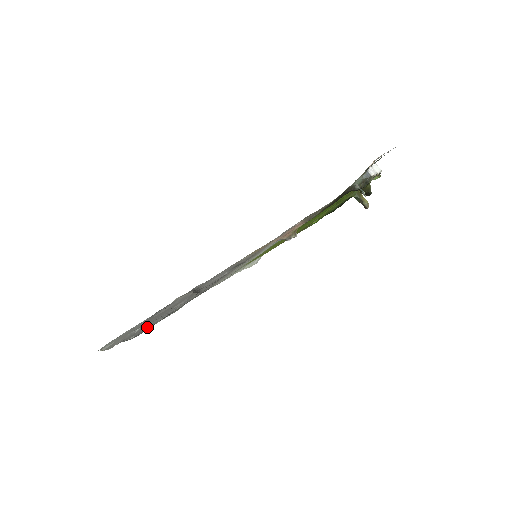
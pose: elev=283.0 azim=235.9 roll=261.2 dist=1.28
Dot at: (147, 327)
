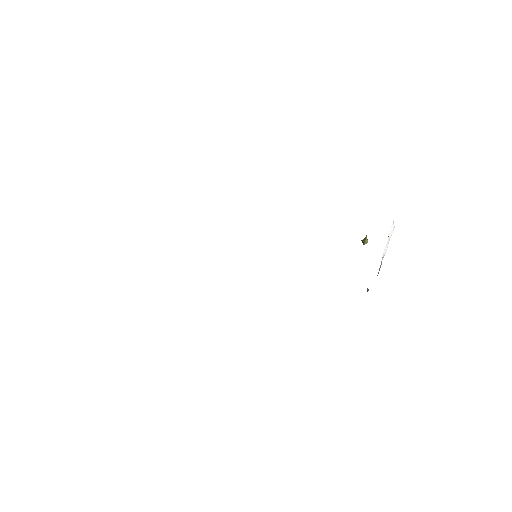
Dot at: occluded
